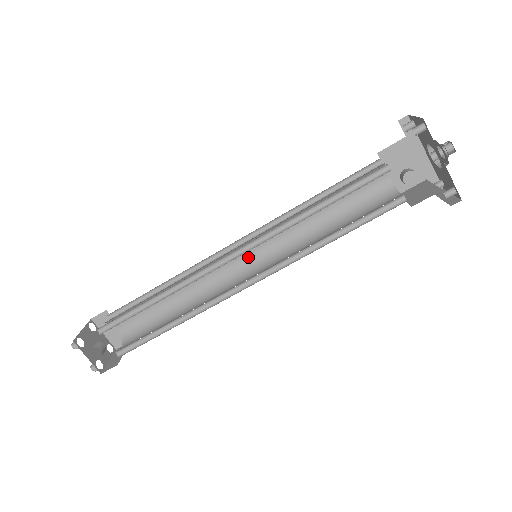
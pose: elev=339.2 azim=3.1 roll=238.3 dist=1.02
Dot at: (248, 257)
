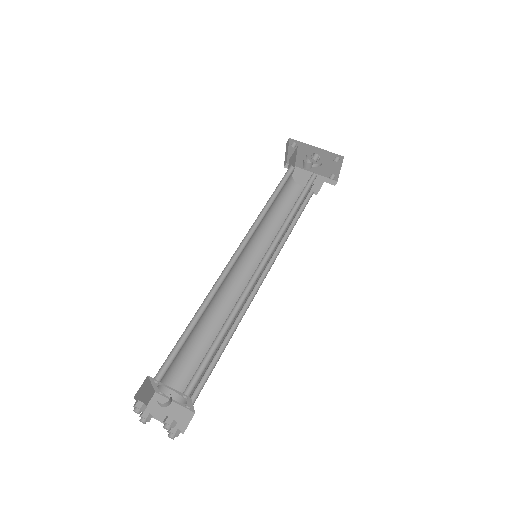
Dot at: (252, 272)
